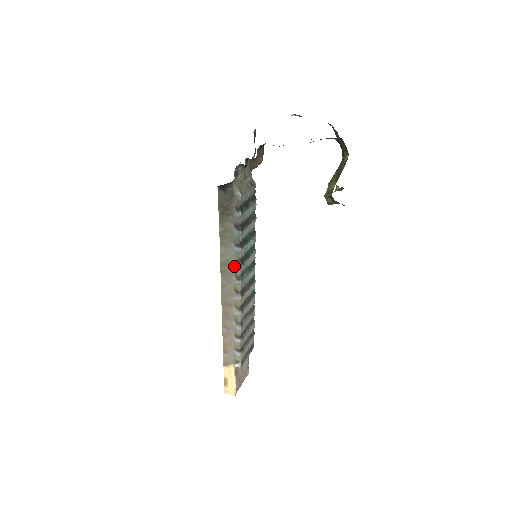
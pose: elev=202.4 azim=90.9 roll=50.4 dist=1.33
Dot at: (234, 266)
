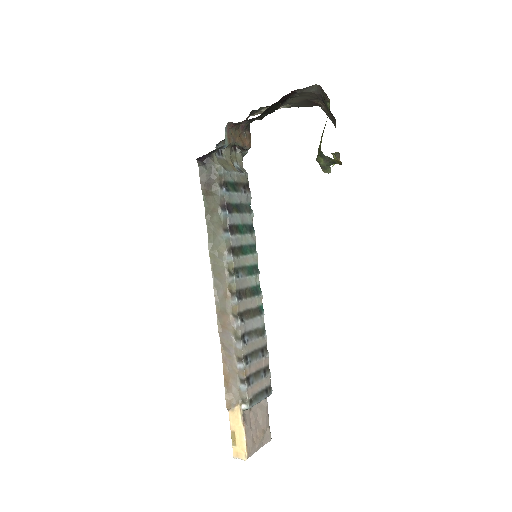
Dot at: (225, 258)
